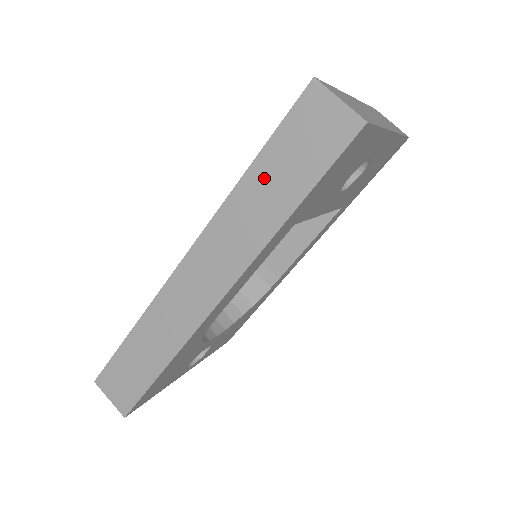
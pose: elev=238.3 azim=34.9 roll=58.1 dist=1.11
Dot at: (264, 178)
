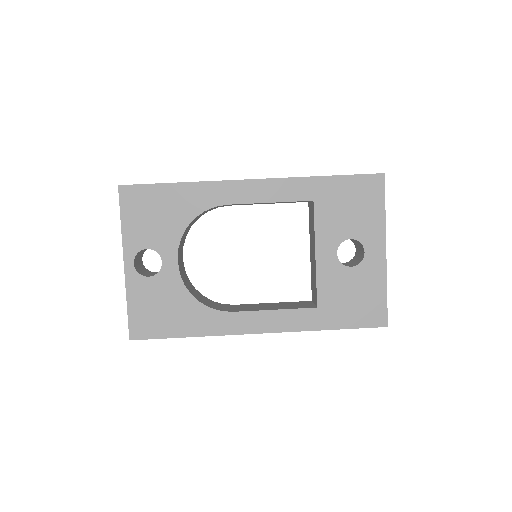
Dot at: occluded
